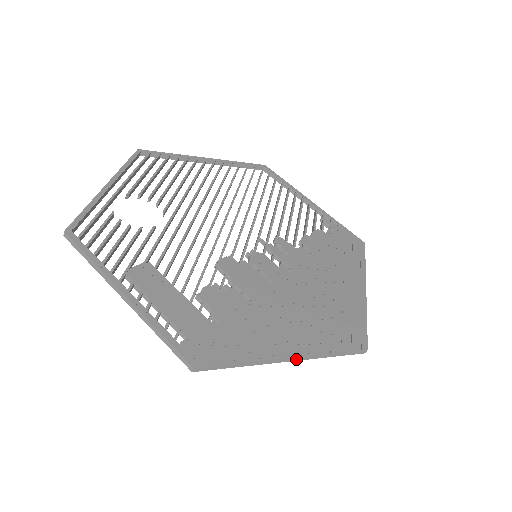
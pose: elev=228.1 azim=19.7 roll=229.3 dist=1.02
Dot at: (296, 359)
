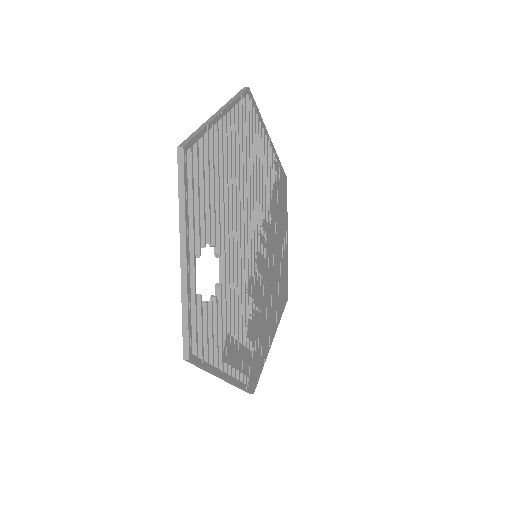
Dot at: occluded
